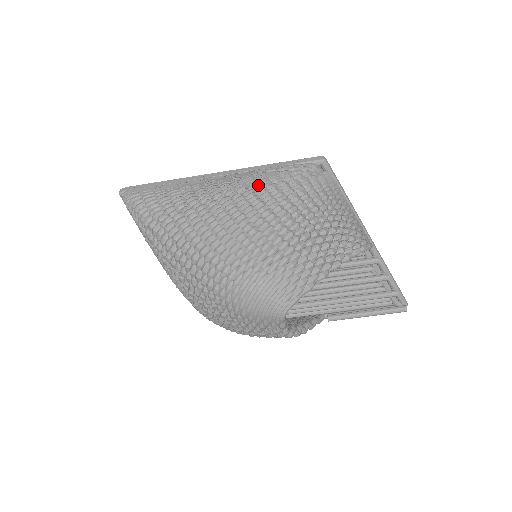
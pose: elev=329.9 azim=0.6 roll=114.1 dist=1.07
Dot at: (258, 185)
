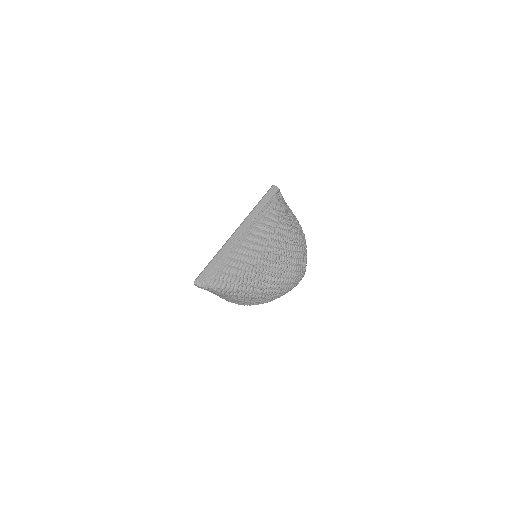
Dot at: (275, 229)
